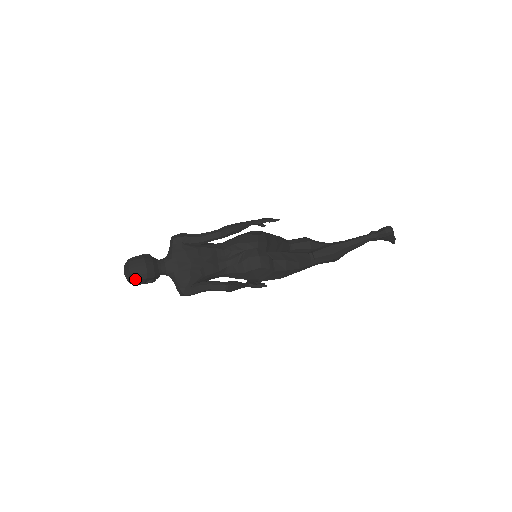
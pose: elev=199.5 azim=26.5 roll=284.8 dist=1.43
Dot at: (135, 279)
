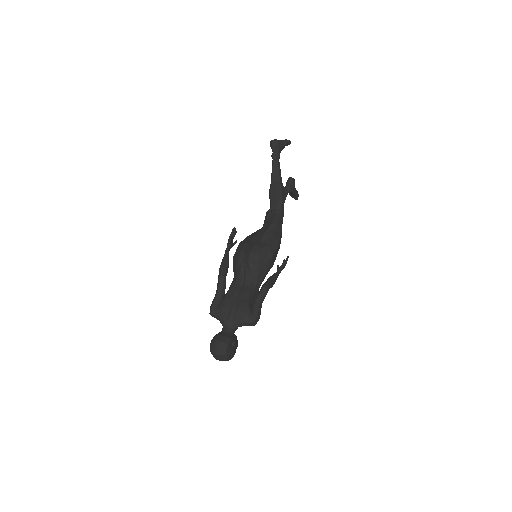
Dot at: (225, 353)
